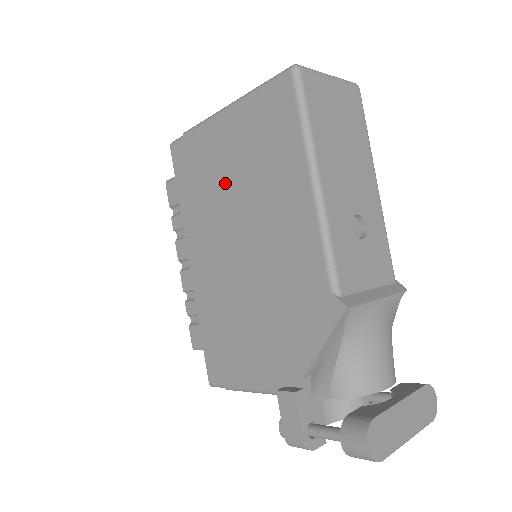
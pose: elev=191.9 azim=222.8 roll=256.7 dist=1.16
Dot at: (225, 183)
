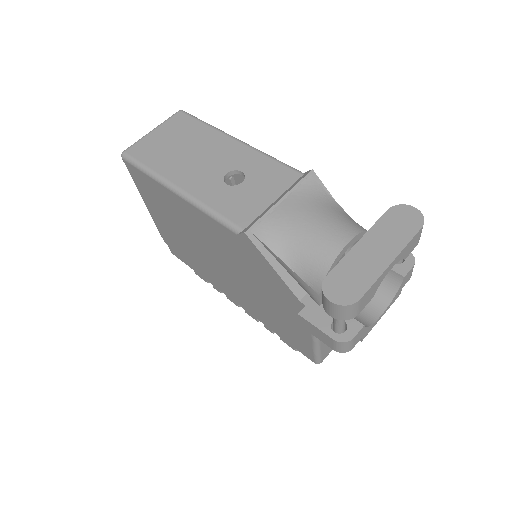
Dot at: (184, 241)
